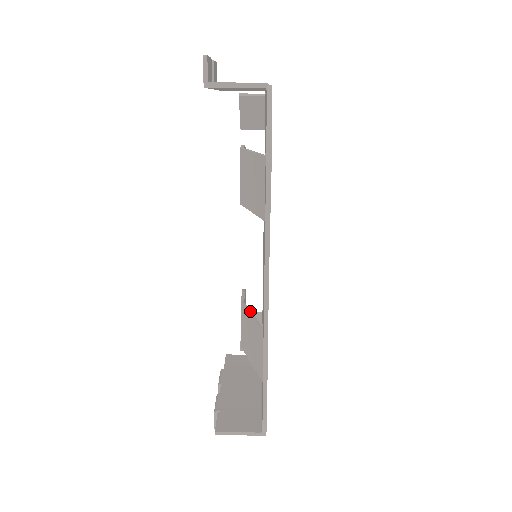
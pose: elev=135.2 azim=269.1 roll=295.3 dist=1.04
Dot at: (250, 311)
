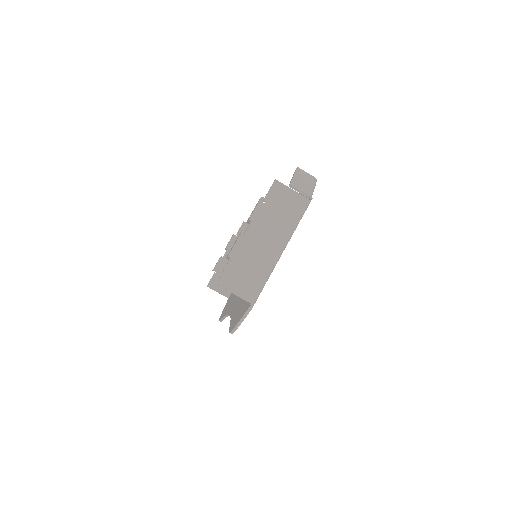
Dot at: occluded
